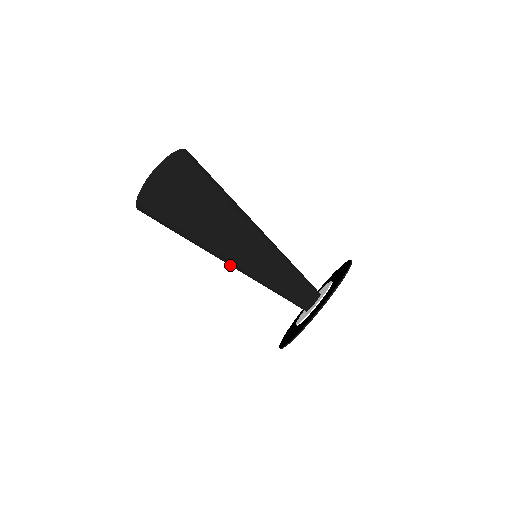
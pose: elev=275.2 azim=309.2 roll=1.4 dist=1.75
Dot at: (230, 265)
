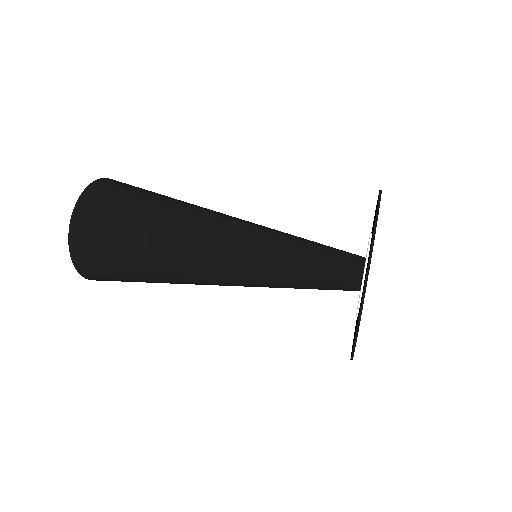
Dot at: (225, 270)
